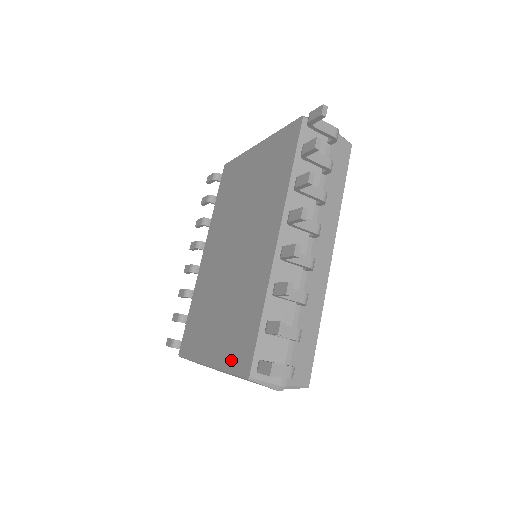
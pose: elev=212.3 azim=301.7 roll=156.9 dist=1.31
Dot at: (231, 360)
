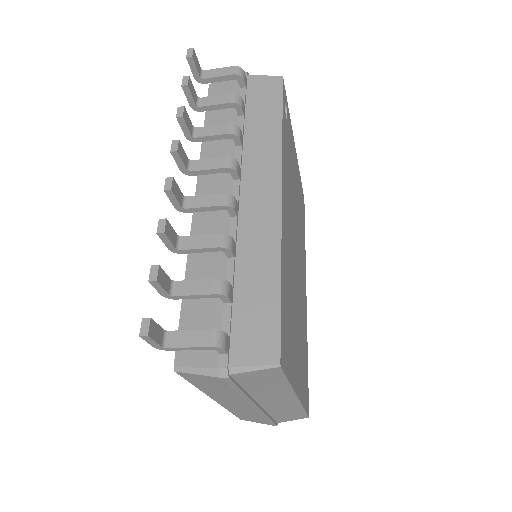
Dot at: occluded
